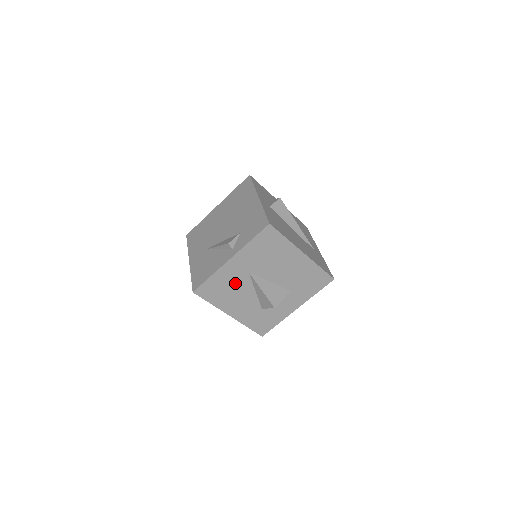
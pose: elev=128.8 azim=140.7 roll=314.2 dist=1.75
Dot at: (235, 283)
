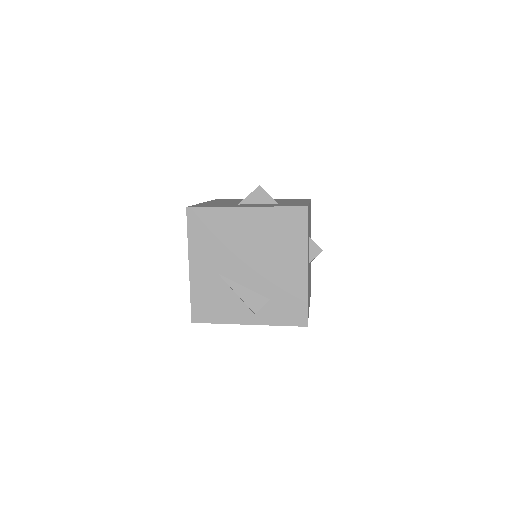
Dot at: occluded
